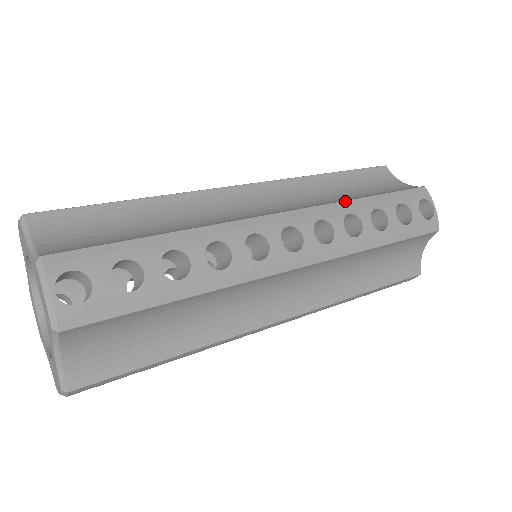
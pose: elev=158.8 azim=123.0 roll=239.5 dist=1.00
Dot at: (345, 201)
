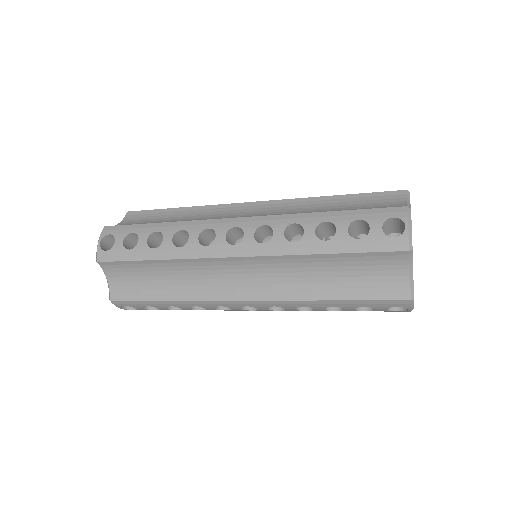
Dot at: (299, 214)
